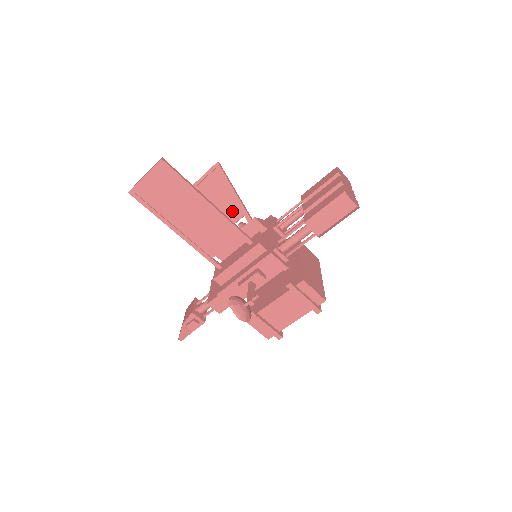
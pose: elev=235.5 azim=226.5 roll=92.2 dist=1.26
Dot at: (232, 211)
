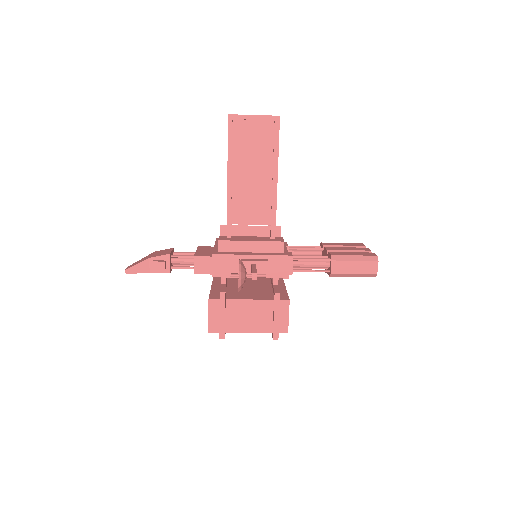
Dot at: occluded
